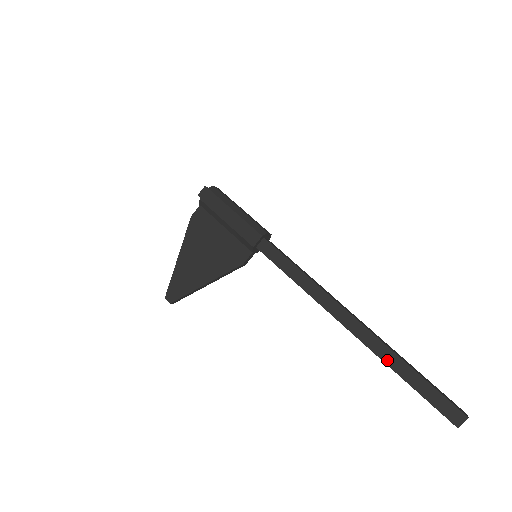
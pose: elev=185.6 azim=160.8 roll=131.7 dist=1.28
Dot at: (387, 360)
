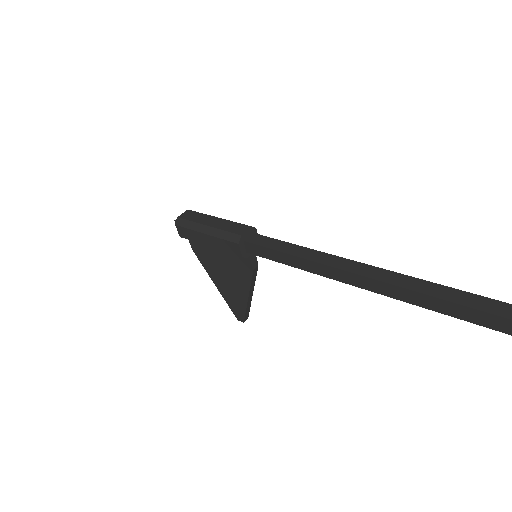
Dot at: (436, 308)
